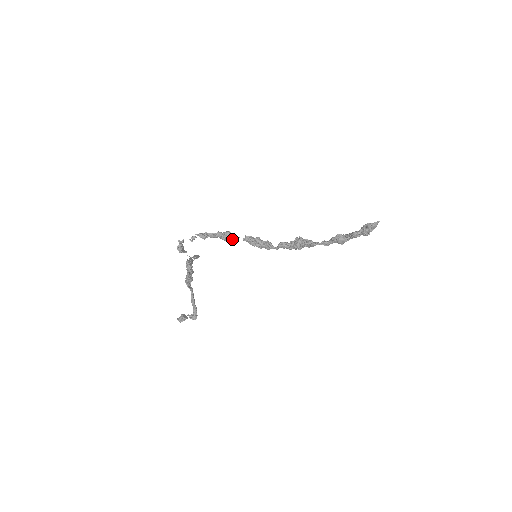
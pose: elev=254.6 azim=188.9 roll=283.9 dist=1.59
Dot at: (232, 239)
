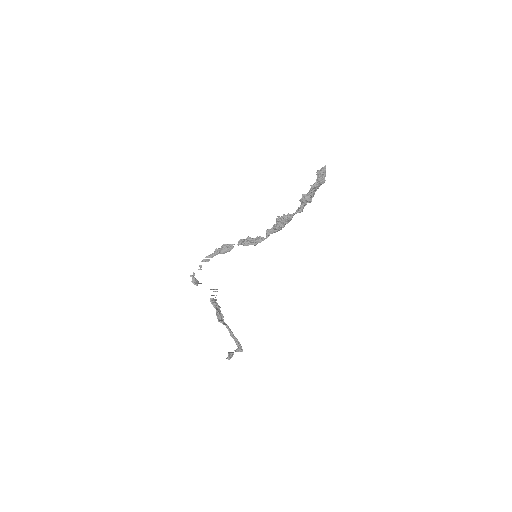
Dot at: (228, 248)
